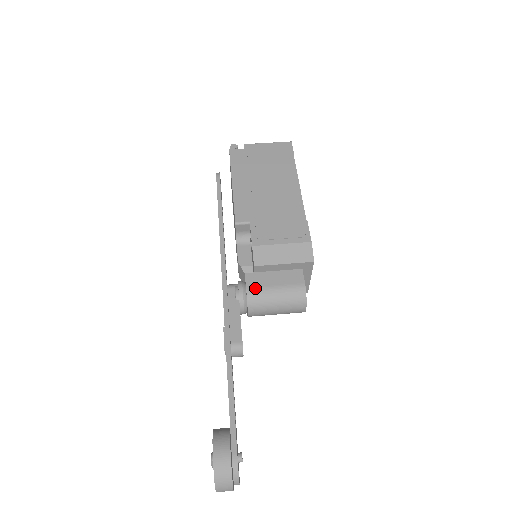
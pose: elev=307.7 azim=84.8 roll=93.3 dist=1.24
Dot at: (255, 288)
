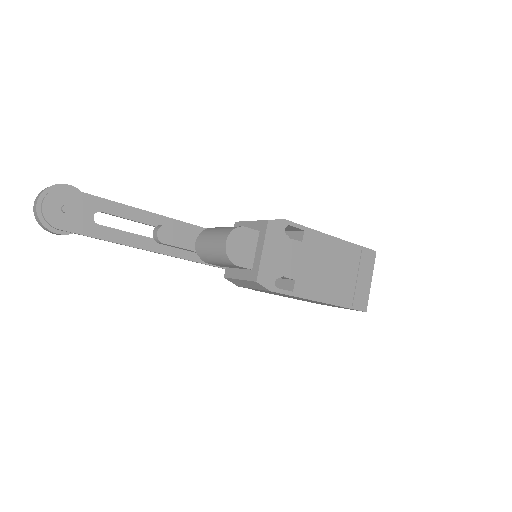
Dot at: occluded
